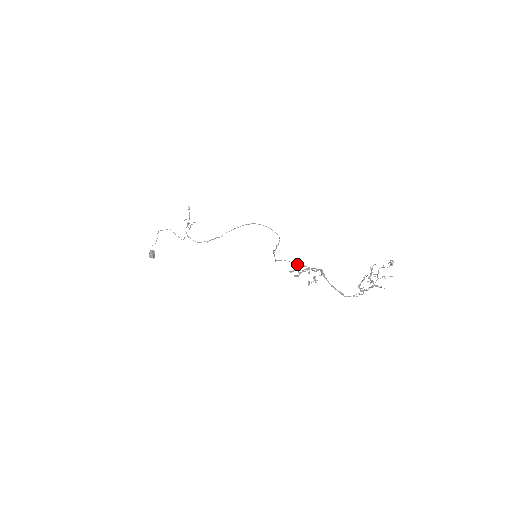
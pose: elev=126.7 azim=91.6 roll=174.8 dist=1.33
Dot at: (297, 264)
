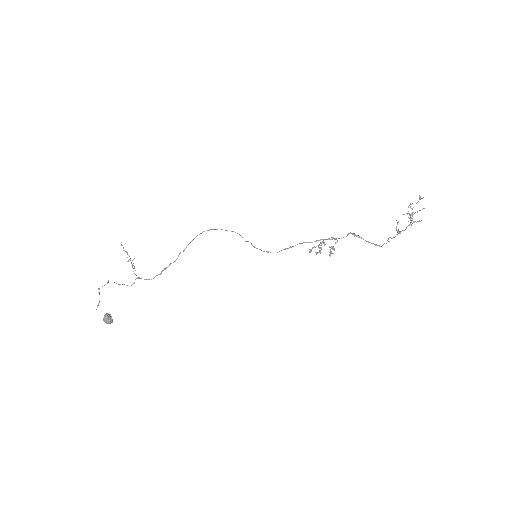
Dot at: (311, 242)
